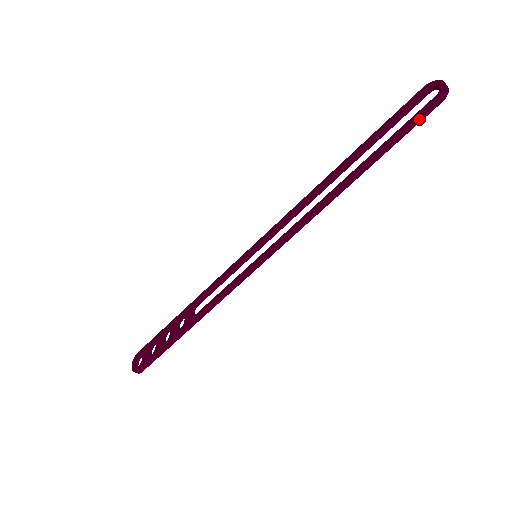
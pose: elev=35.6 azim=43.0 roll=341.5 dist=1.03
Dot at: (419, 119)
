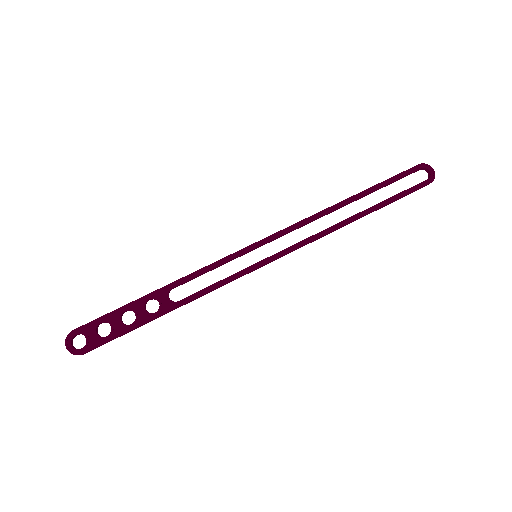
Dot at: (414, 191)
